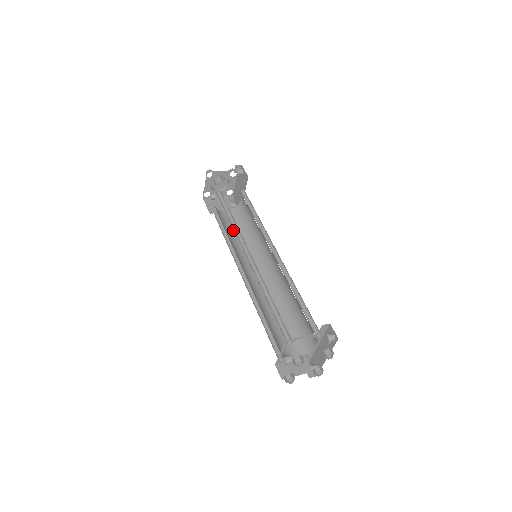
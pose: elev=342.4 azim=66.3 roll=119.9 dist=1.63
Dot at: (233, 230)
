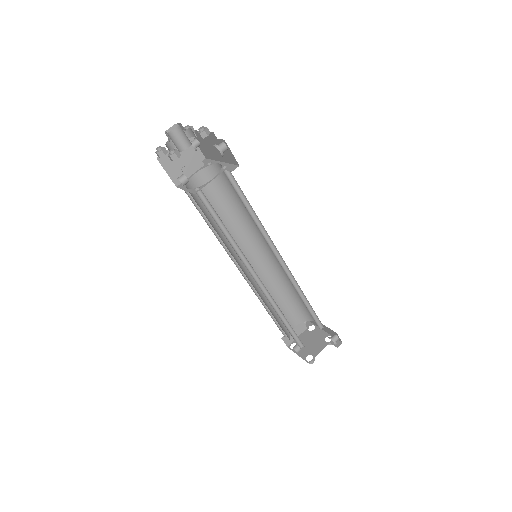
Dot at: (214, 206)
